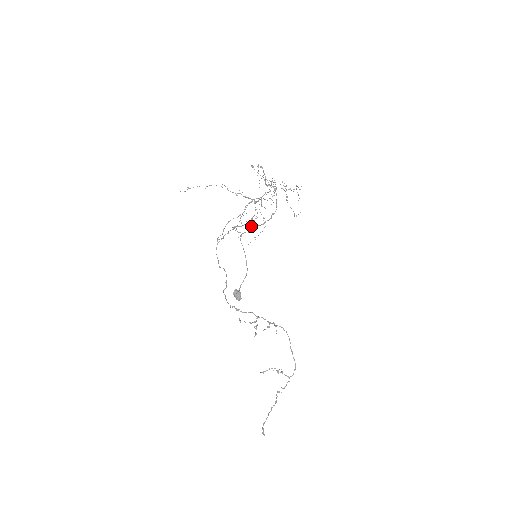
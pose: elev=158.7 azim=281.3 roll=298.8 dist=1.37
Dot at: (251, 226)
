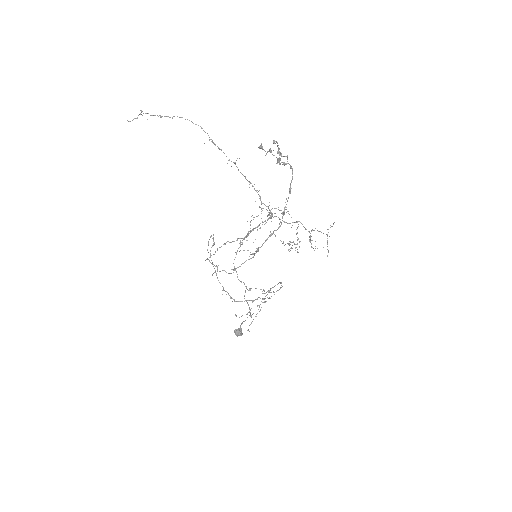
Dot at: (251, 220)
